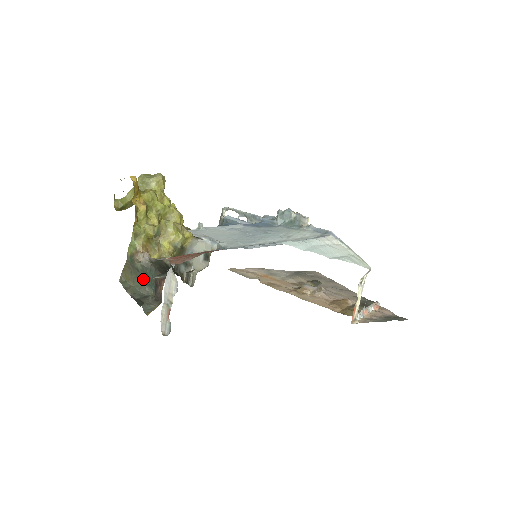
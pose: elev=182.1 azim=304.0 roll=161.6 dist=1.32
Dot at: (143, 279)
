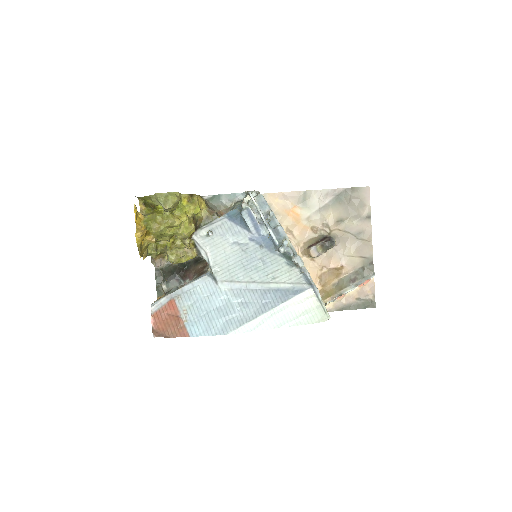
Dot at: occluded
